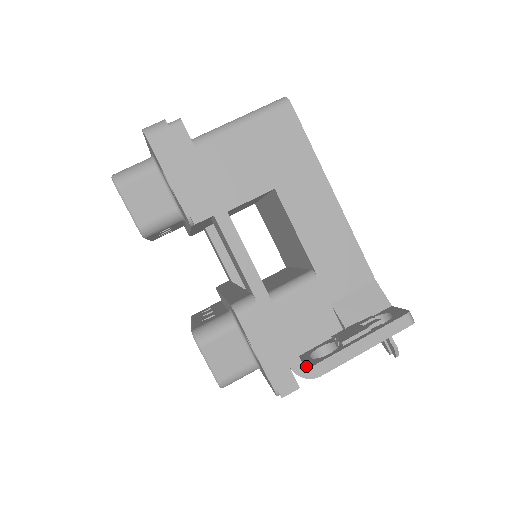
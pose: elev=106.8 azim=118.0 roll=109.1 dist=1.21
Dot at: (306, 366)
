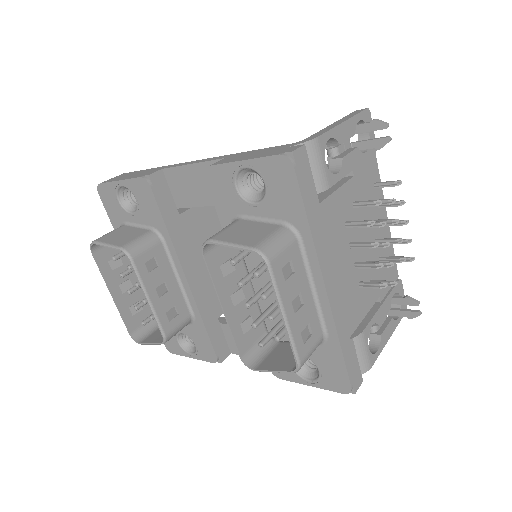
Dot at: (298, 142)
